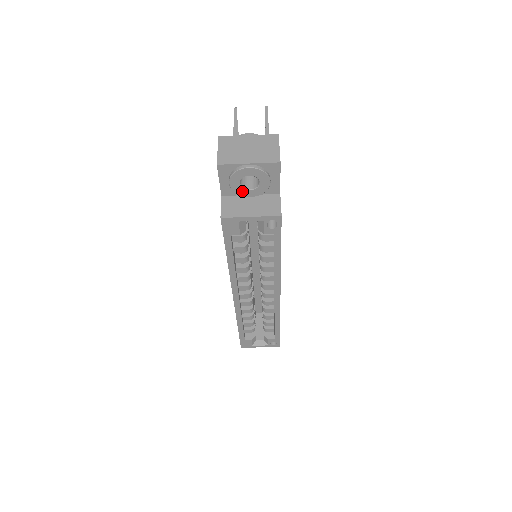
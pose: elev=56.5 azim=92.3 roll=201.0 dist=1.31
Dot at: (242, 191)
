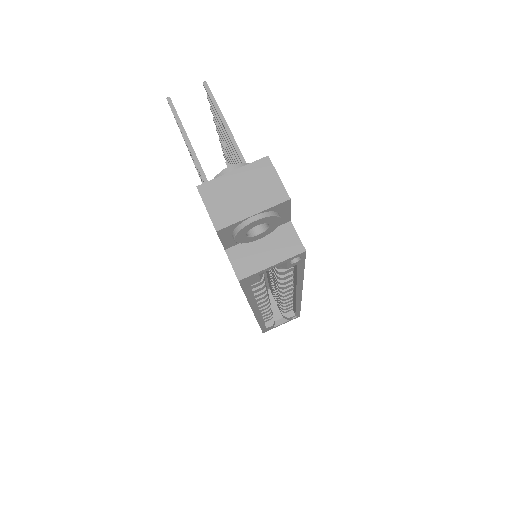
Dot at: (249, 239)
